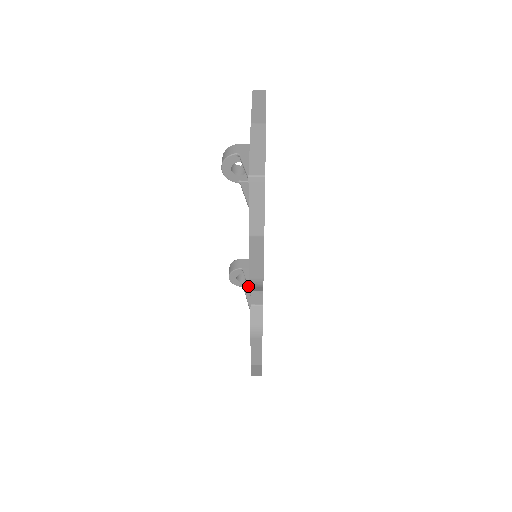
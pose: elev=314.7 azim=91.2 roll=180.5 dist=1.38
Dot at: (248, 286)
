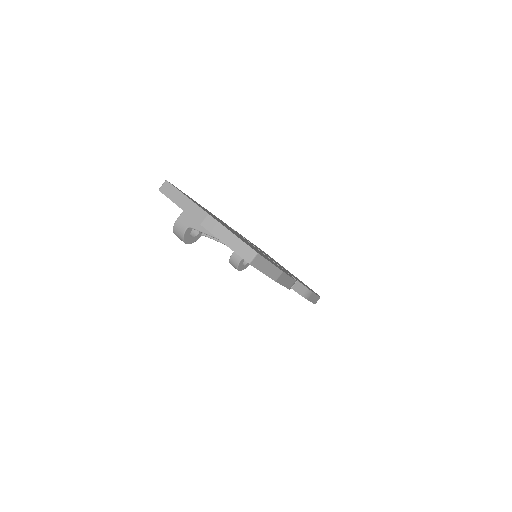
Dot at: occluded
